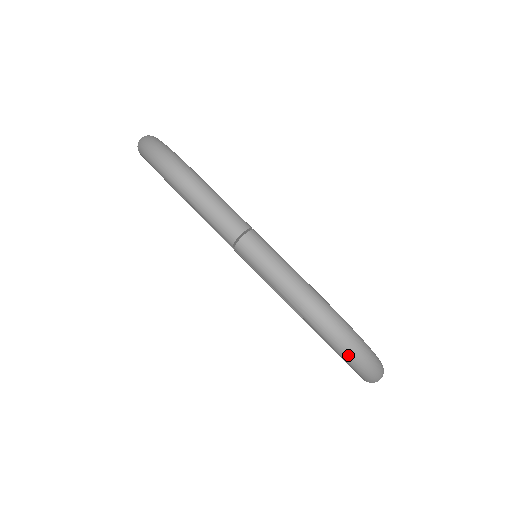
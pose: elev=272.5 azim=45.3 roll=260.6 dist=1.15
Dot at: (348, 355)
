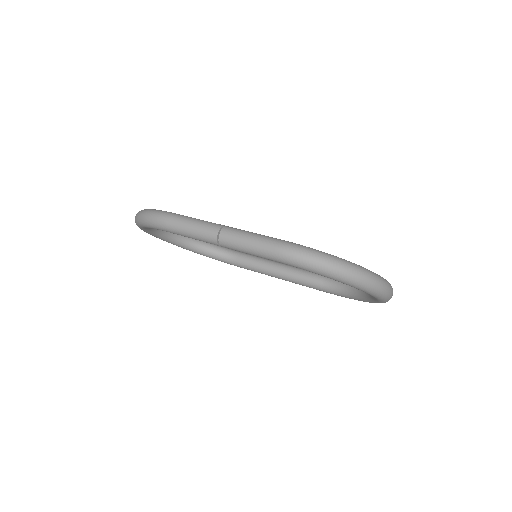
Dot at: (336, 274)
